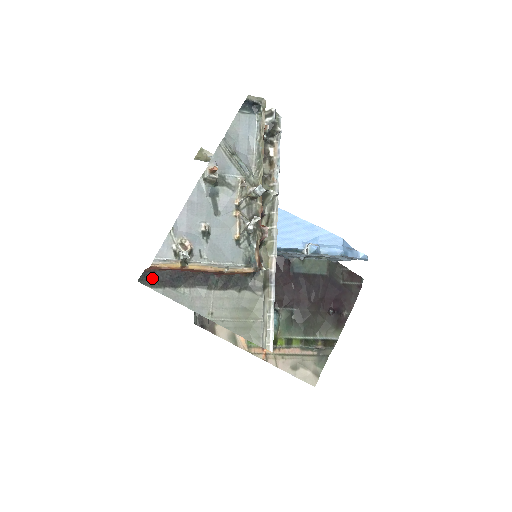
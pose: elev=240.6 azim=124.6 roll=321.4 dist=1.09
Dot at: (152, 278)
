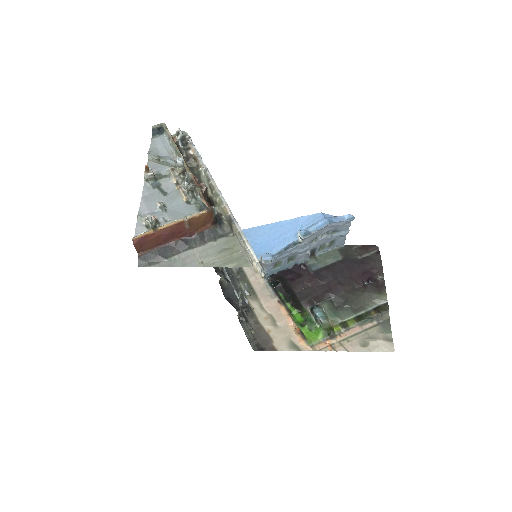
Dot at: (147, 259)
